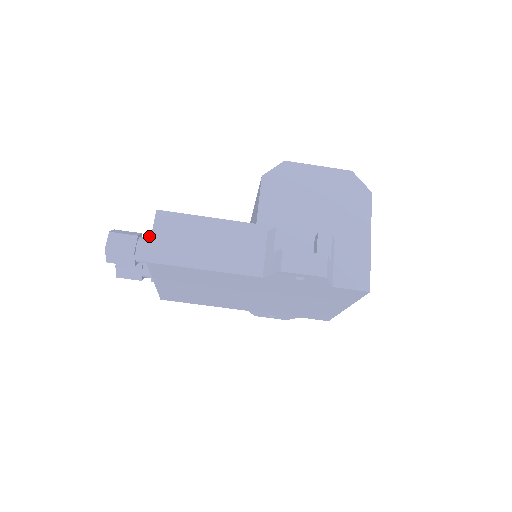
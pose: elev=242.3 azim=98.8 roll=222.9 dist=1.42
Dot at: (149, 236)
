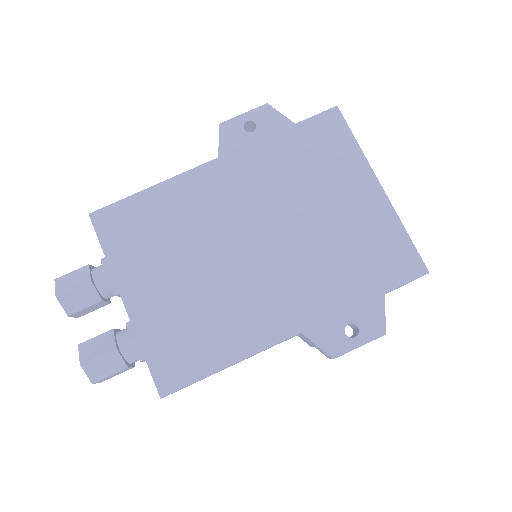
Dot at: occluded
